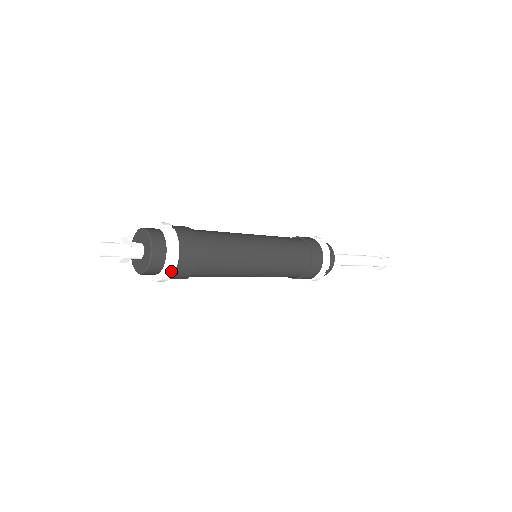
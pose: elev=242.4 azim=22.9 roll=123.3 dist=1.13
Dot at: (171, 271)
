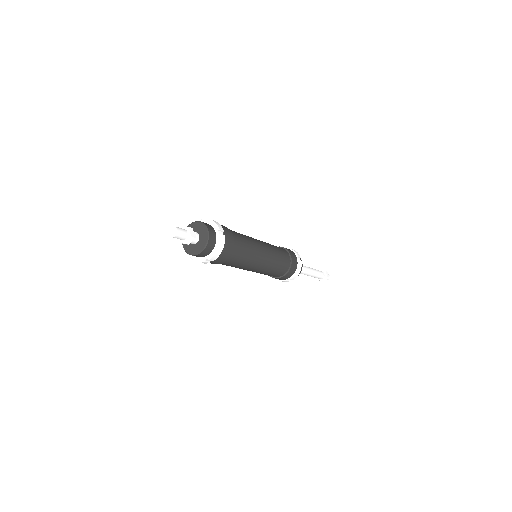
Dot at: (208, 262)
